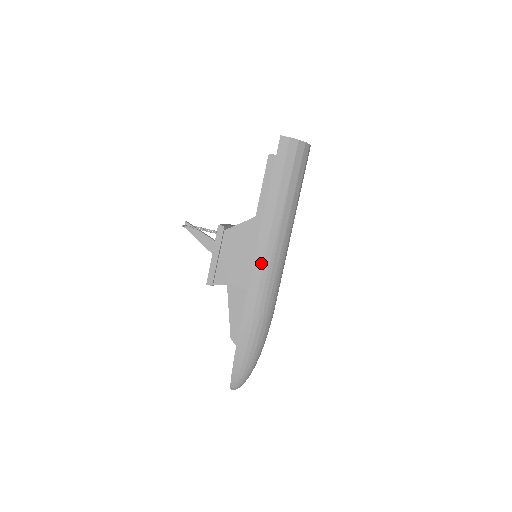
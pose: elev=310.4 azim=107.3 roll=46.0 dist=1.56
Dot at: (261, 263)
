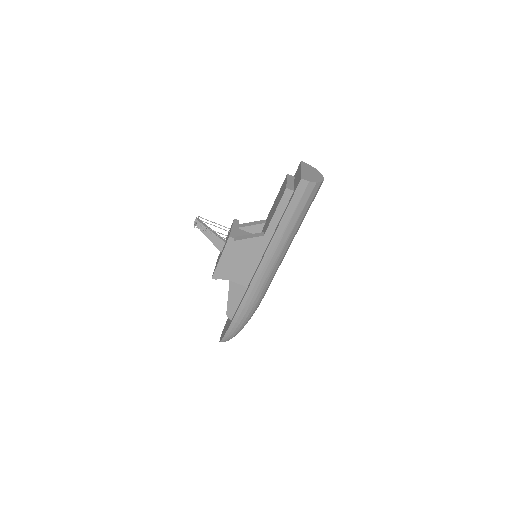
Dot at: (262, 273)
